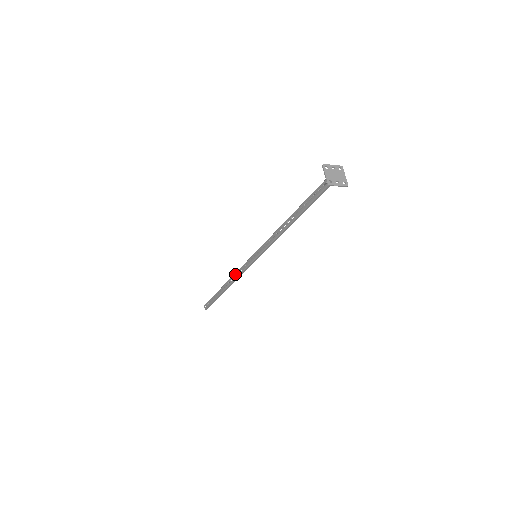
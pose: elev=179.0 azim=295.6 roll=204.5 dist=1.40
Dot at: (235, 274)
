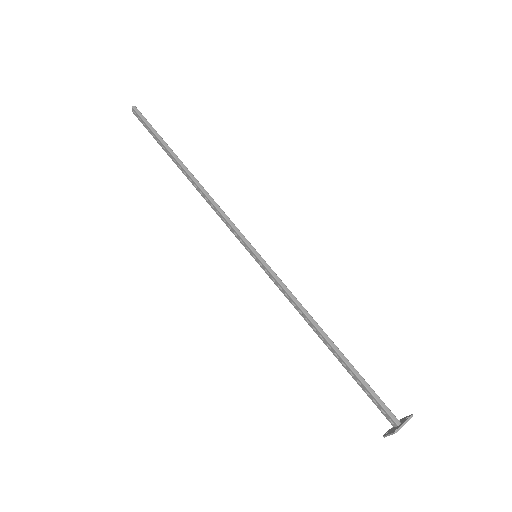
Dot at: (211, 204)
